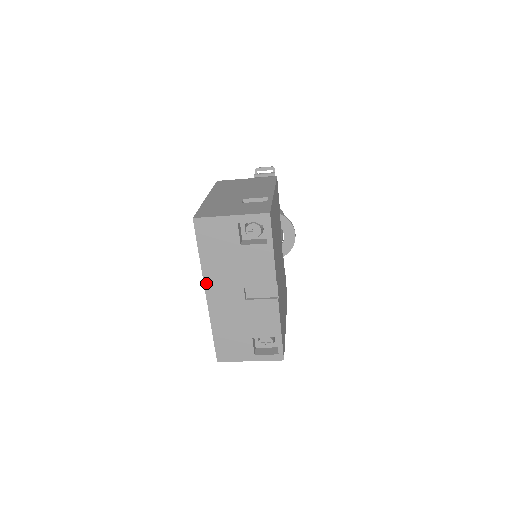
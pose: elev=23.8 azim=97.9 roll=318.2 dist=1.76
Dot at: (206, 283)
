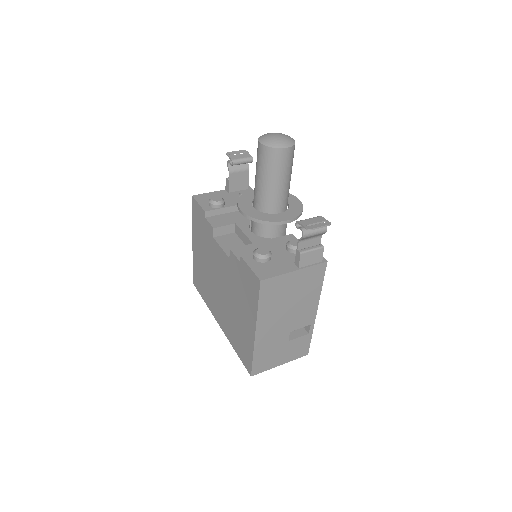
Dot at: occluded
